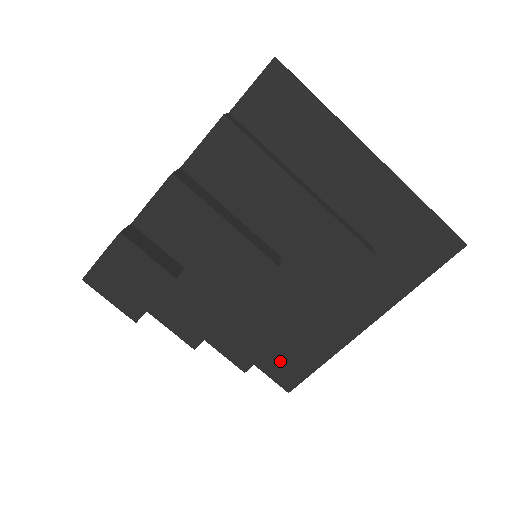
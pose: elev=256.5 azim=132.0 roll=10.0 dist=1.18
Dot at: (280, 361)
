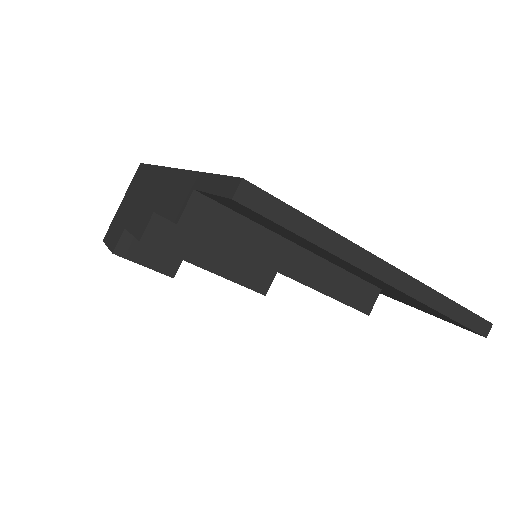
Dot at: occluded
